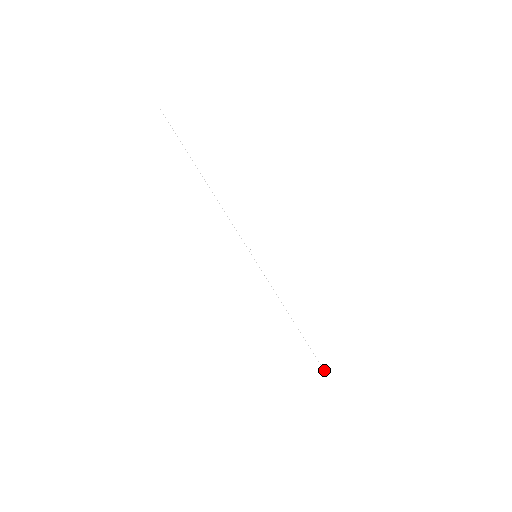
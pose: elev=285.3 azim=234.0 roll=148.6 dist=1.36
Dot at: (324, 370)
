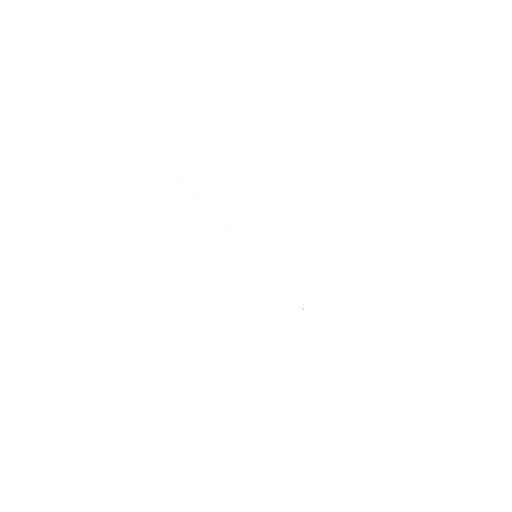
Dot at: (311, 317)
